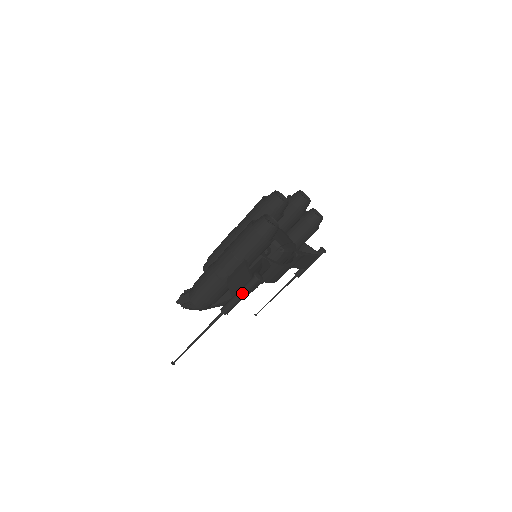
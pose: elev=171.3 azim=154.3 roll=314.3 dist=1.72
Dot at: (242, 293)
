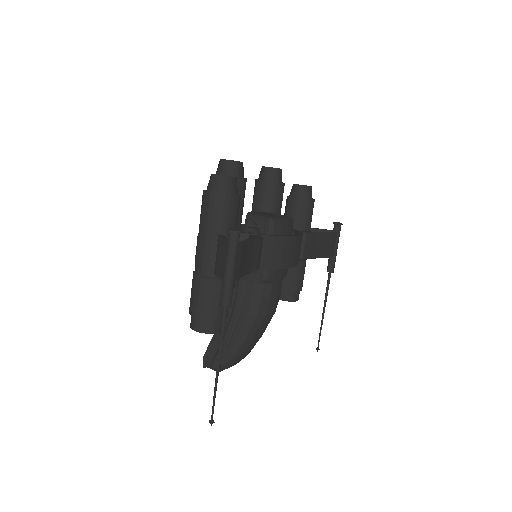
Dot at: (228, 264)
